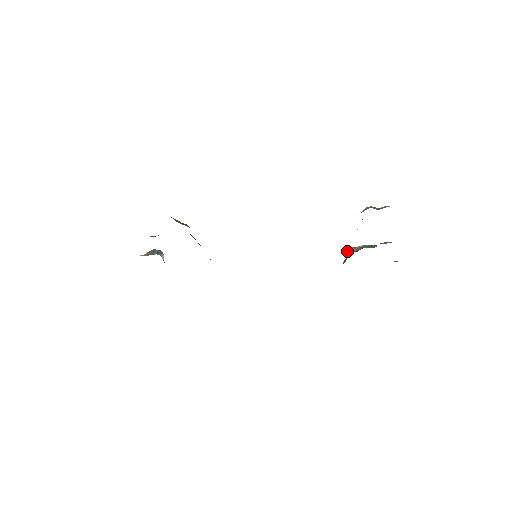
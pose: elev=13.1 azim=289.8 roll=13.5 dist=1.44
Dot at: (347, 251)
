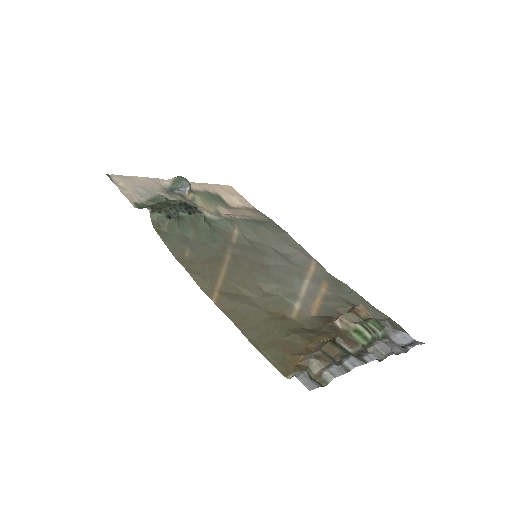
Dot at: (336, 323)
